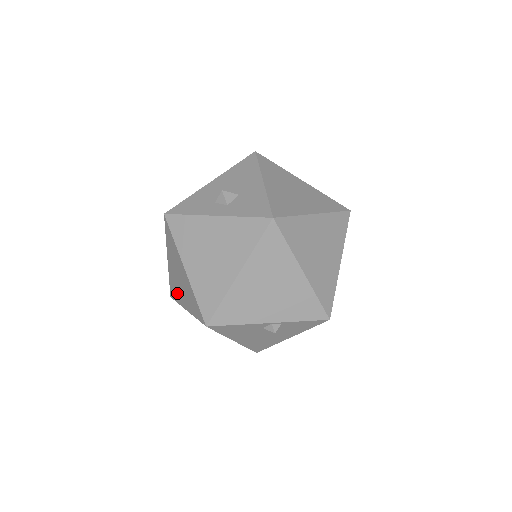
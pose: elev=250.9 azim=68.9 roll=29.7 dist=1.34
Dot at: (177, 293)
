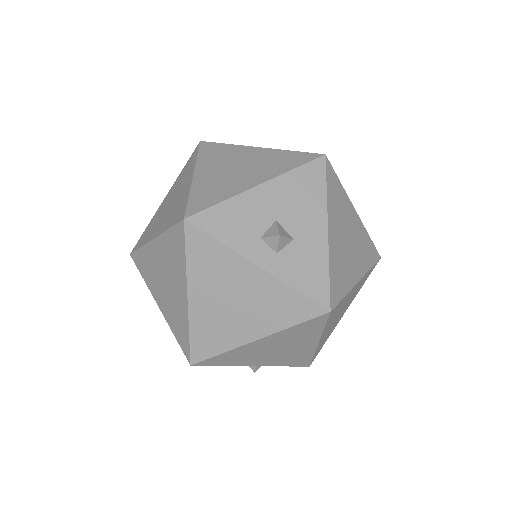
Dot at: (150, 276)
